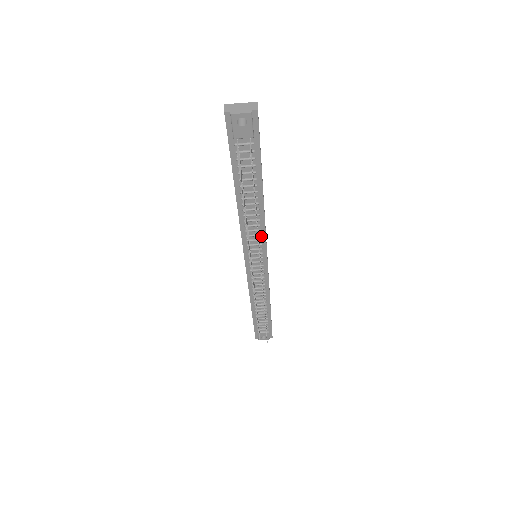
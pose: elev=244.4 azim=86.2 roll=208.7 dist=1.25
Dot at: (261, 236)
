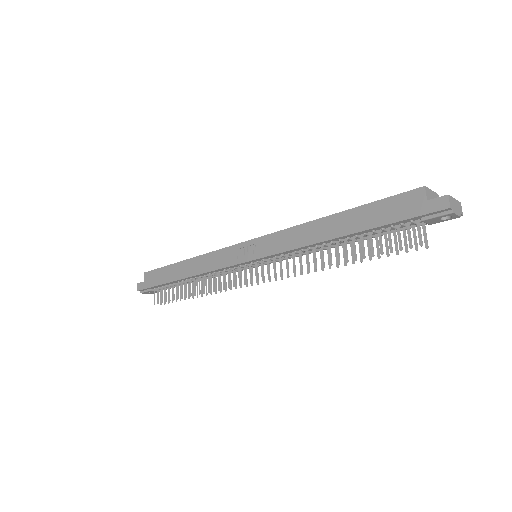
Dot at: (296, 255)
